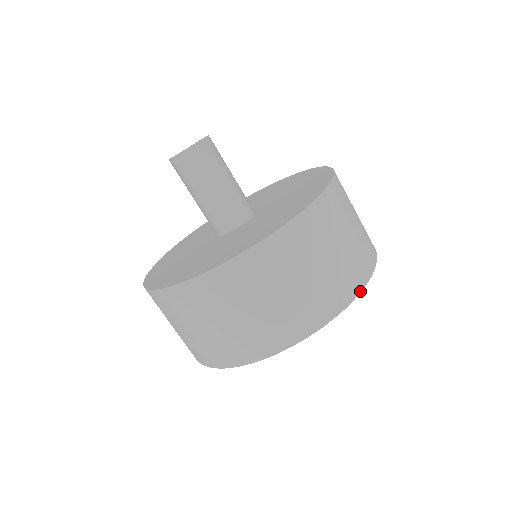
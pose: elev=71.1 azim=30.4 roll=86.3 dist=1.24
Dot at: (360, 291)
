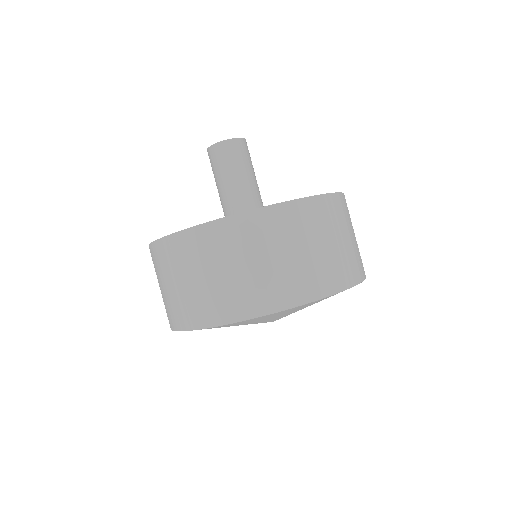
Dot at: occluded
